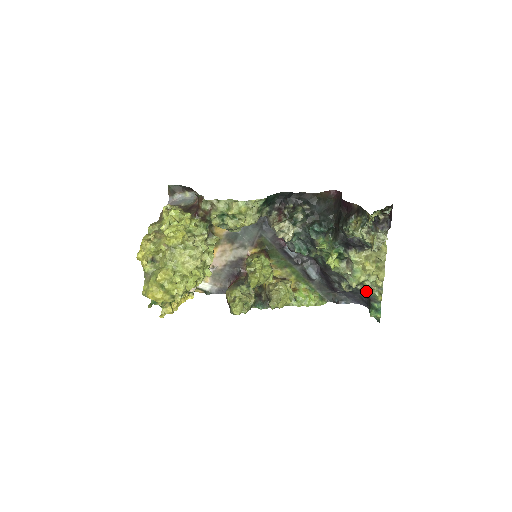
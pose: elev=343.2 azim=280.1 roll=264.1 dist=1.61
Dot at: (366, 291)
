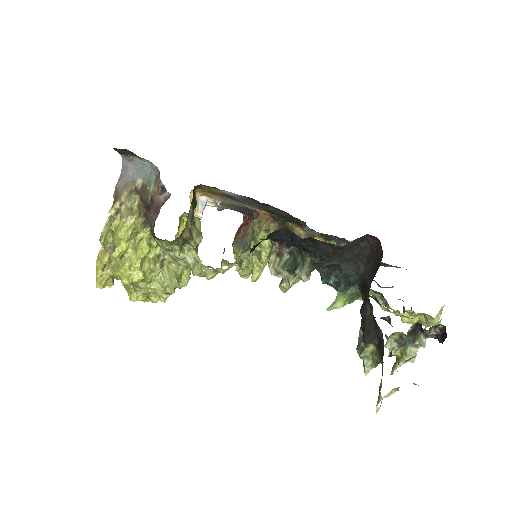
Dot at: occluded
